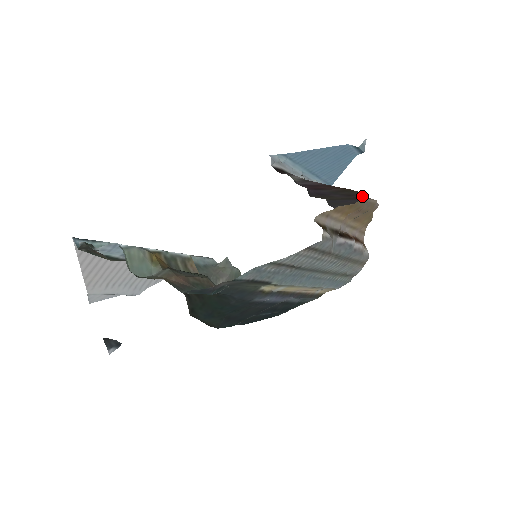
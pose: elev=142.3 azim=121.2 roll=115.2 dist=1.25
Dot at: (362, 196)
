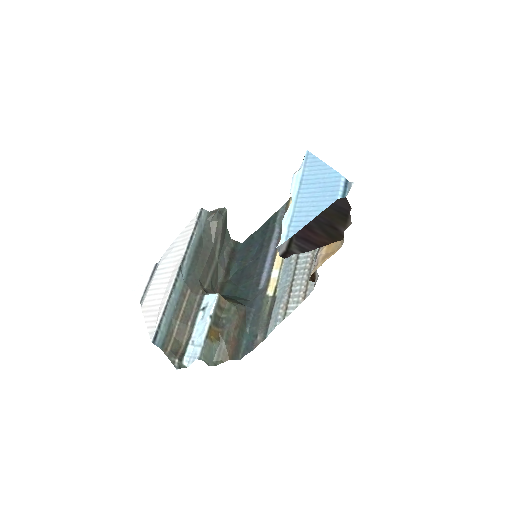
Dot at: (342, 229)
